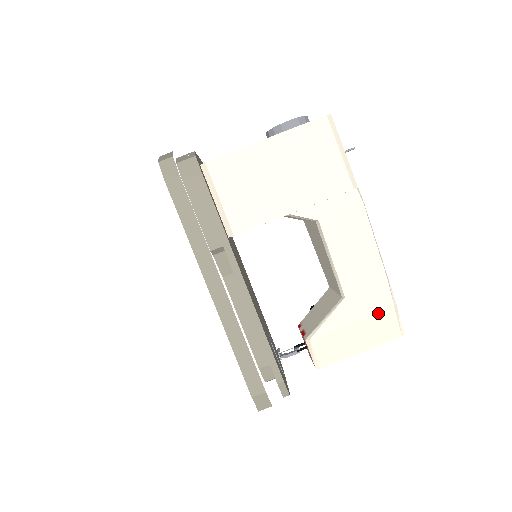
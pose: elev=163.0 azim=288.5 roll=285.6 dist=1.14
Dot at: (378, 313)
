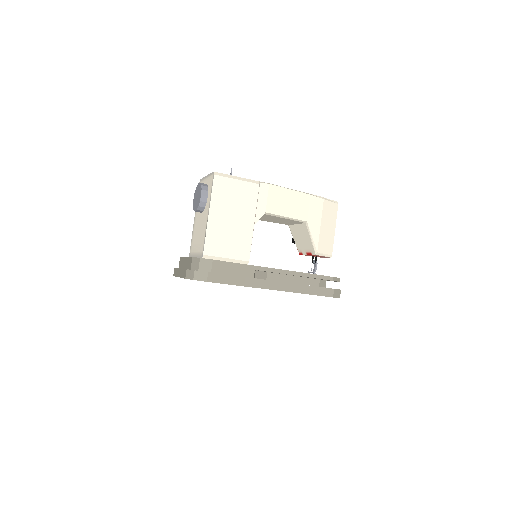
Dot at: (323, 209)
